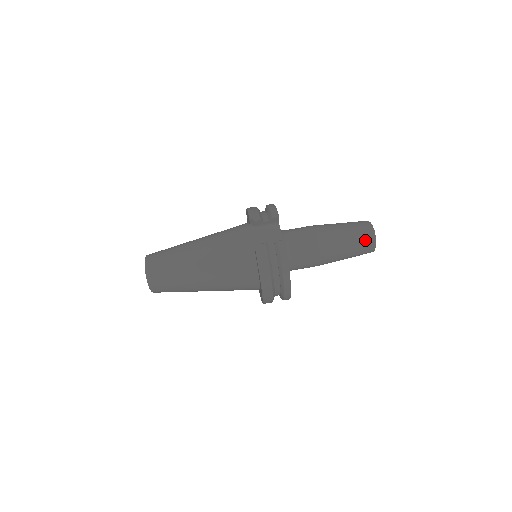
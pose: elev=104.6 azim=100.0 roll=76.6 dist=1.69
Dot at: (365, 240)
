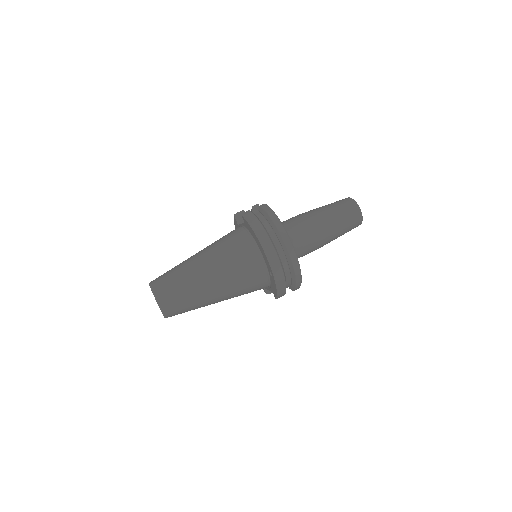
Dot at: (345, 203)
